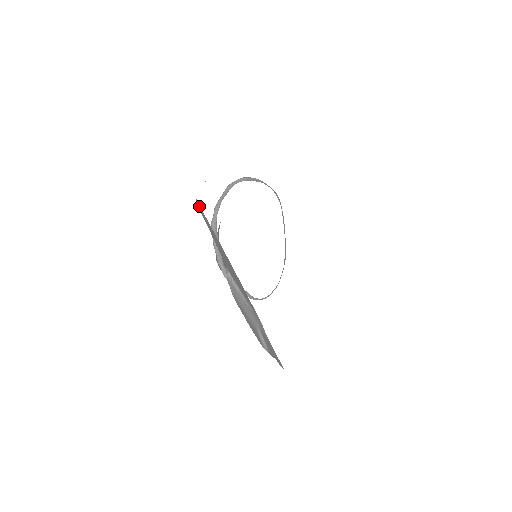
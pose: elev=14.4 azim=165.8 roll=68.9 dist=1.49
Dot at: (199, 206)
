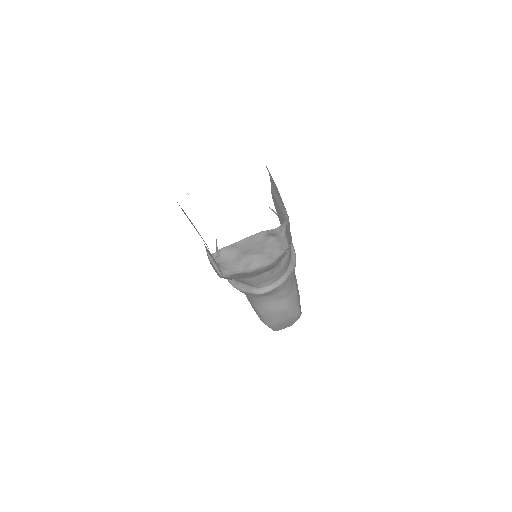
Dot at: occluded
